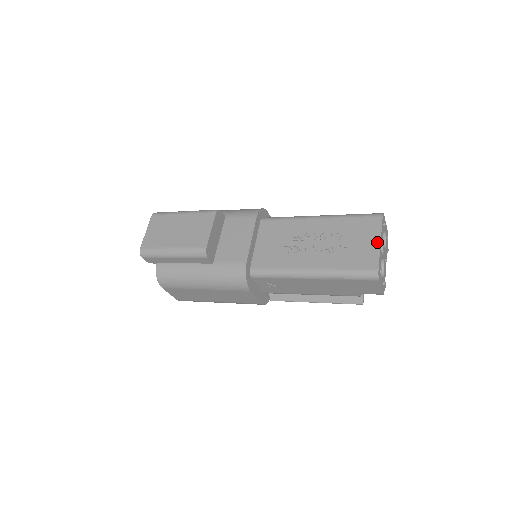
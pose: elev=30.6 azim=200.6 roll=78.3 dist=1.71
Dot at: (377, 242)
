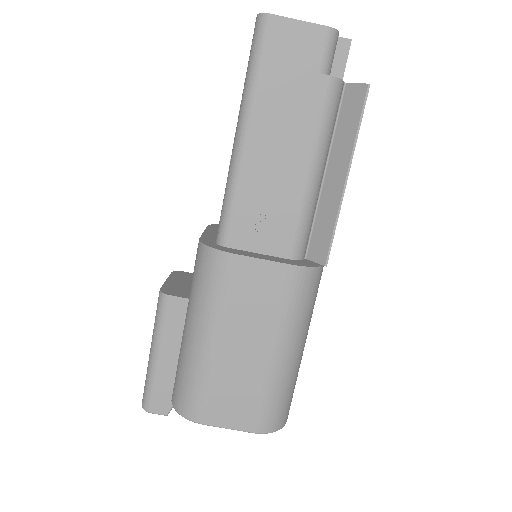
Dot at: occluded
